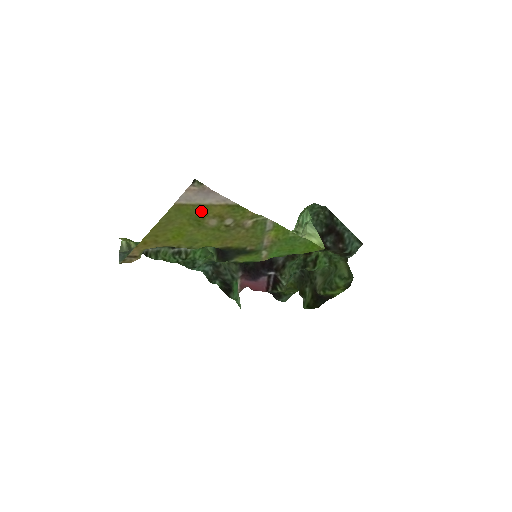
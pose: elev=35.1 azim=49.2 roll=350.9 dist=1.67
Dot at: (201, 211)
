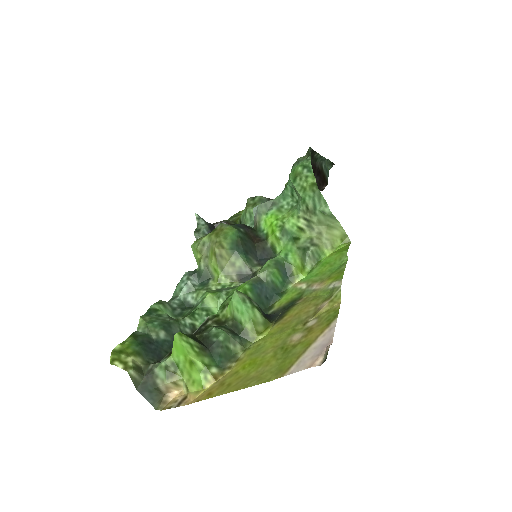
Dot at: (298, 349)
